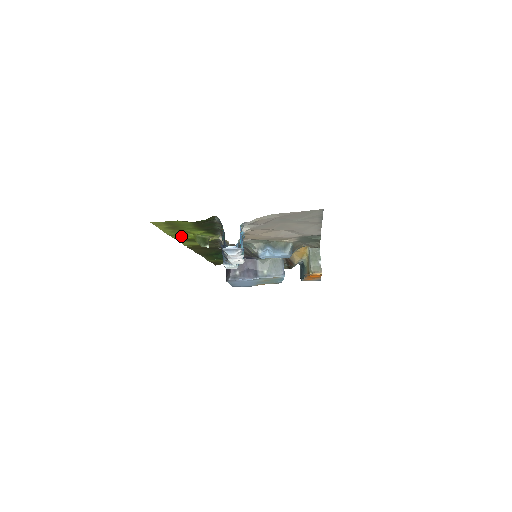
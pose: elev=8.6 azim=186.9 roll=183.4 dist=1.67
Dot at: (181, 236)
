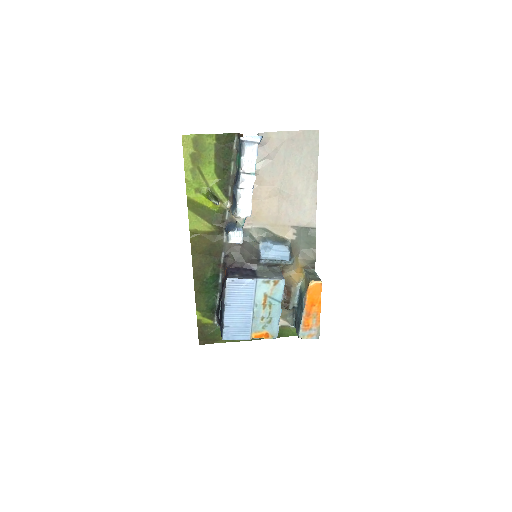
Dot at: (195, 192)
